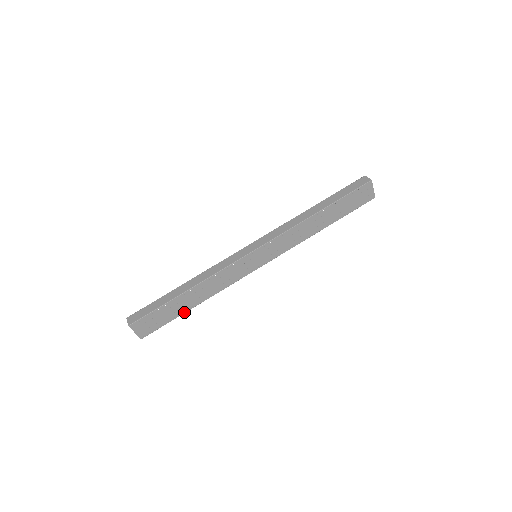
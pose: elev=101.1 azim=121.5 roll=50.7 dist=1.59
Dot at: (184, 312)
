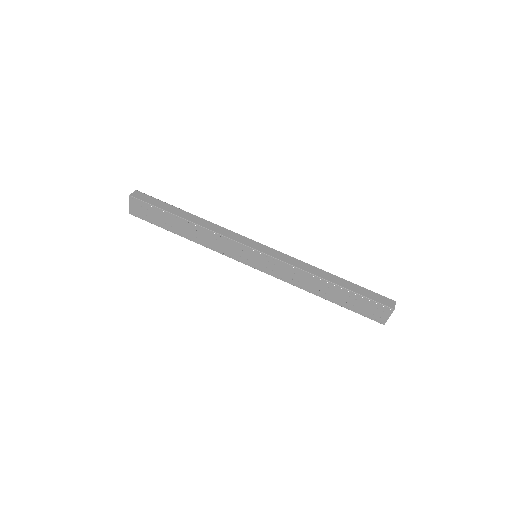
Dot at: (172, 231)
